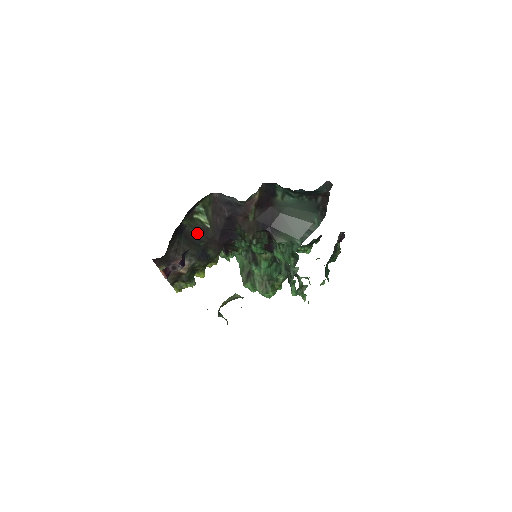
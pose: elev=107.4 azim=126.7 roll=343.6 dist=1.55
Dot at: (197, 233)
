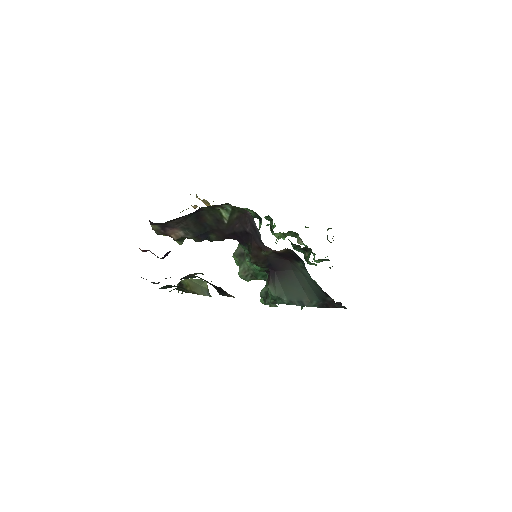
Dot at: (211, 219)
